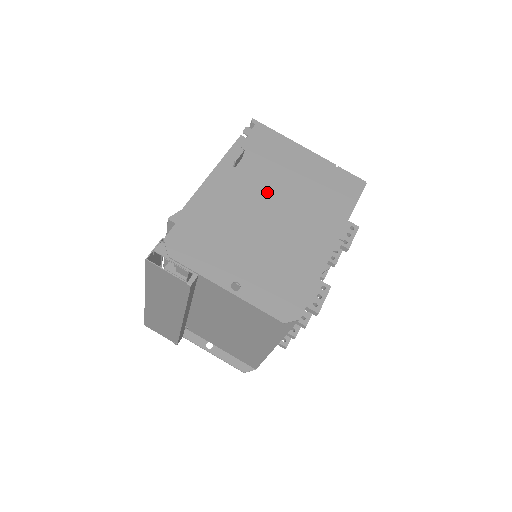
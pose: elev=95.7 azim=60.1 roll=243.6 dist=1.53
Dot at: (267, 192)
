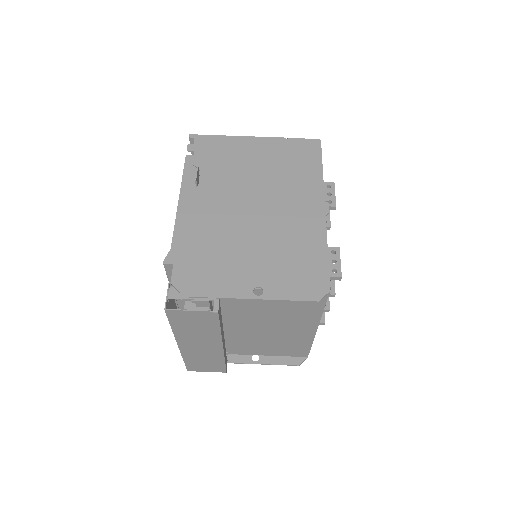
Dot at: (239, 193)
